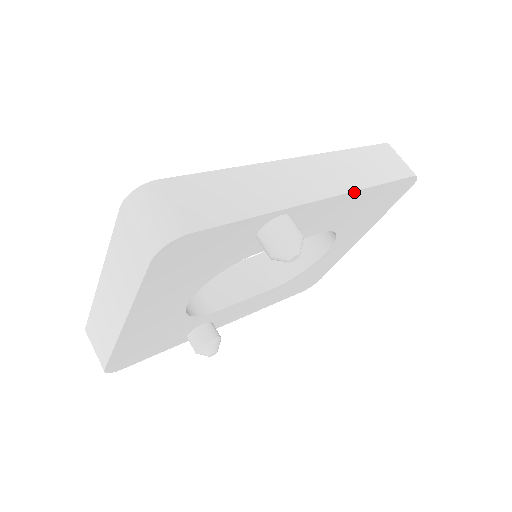
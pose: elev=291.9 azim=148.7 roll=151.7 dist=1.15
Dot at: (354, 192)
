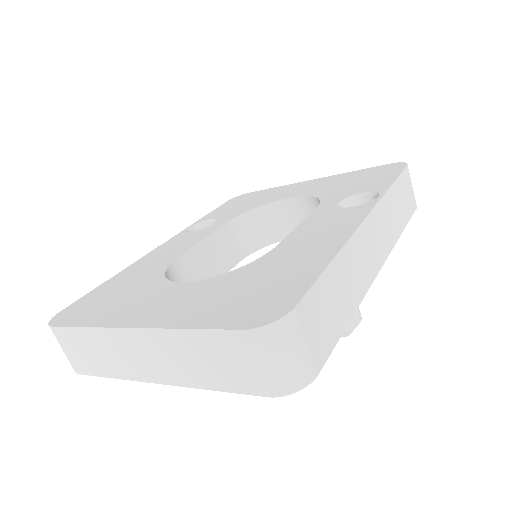
Dot at: (391, 248)
